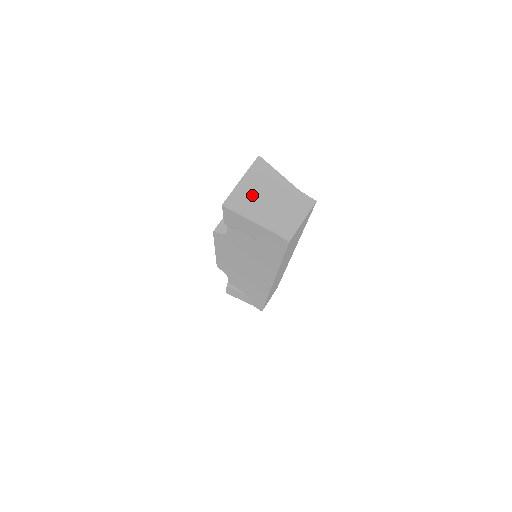
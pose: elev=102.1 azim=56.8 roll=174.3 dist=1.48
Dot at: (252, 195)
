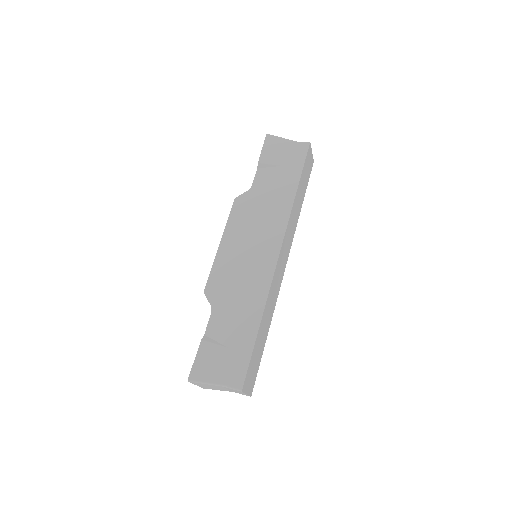
Dot at: occluded
